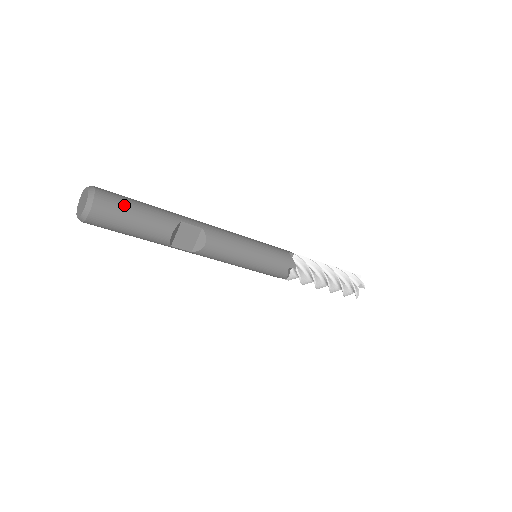
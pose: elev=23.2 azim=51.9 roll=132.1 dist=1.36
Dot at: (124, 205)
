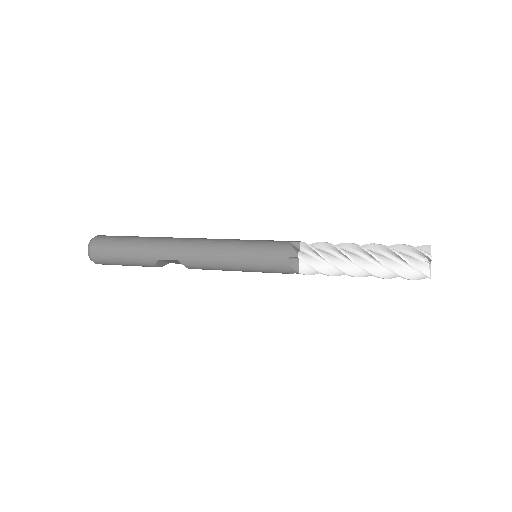
Dot at: (112, 259)
